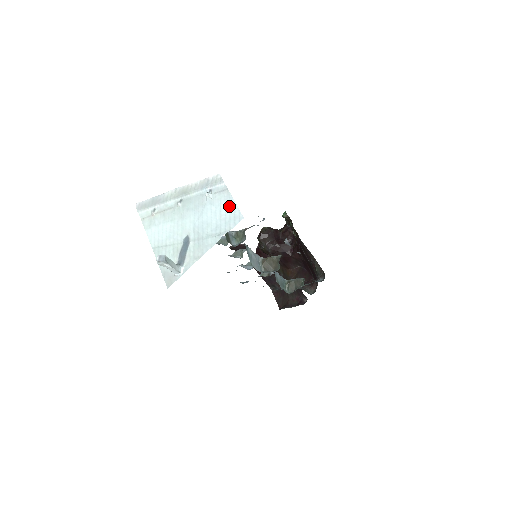
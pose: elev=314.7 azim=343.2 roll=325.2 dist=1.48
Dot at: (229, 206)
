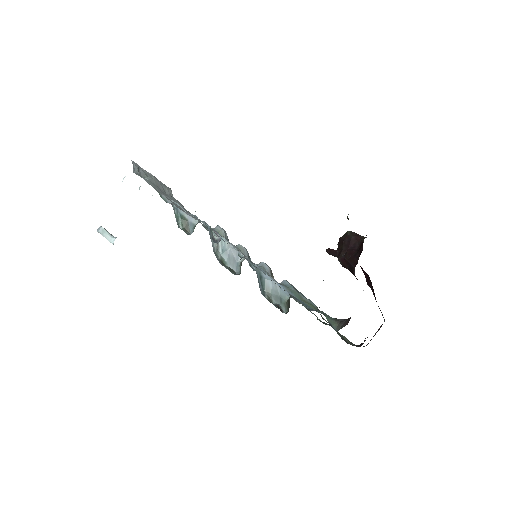
Dot at: occluded
